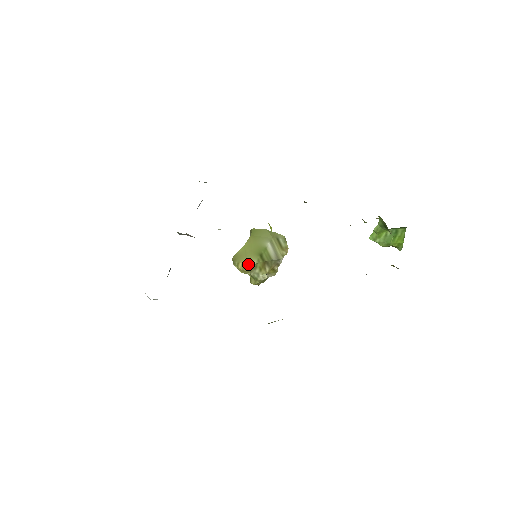
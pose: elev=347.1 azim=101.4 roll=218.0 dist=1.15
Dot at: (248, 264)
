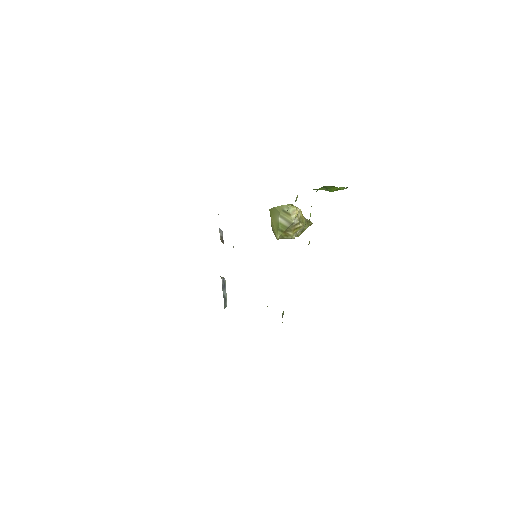
Dot at: occluded
